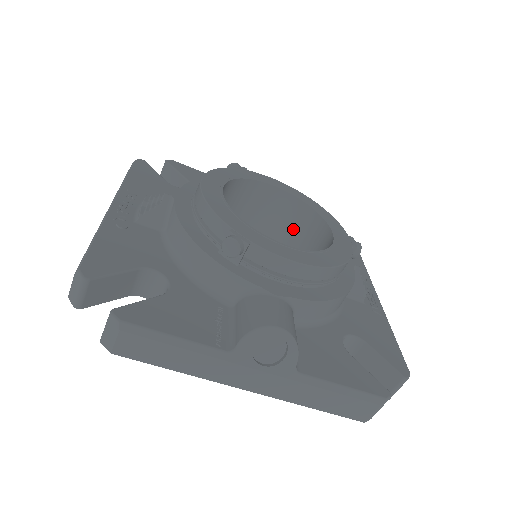
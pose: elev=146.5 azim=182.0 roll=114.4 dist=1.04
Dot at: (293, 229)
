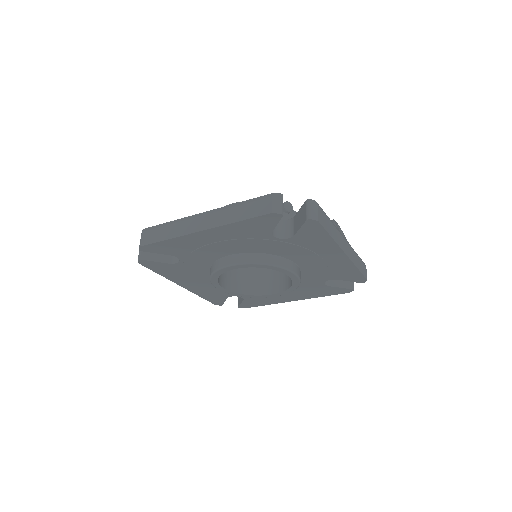
Dot at: occluded
